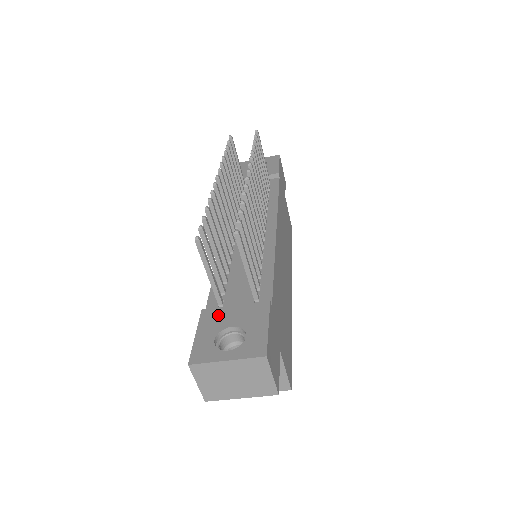
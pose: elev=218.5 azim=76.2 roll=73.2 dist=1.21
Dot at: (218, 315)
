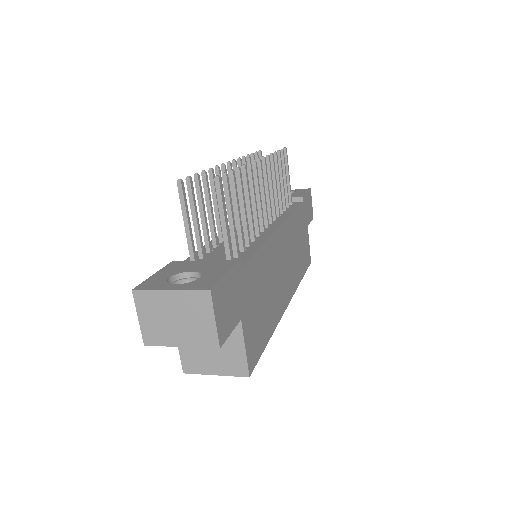
Dot at: (184, 265)
